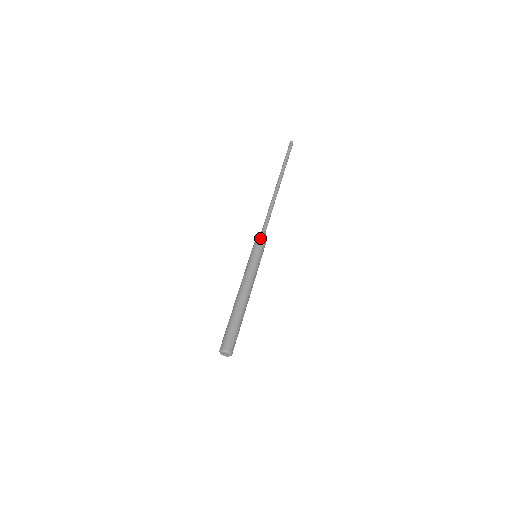
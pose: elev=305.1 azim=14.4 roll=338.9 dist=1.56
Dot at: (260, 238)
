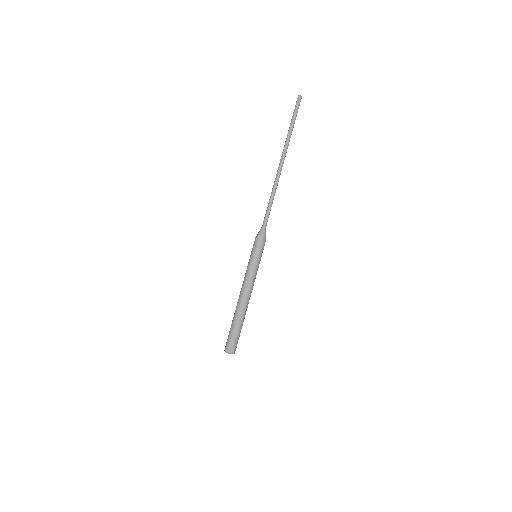
Dot at: (265, 241)
